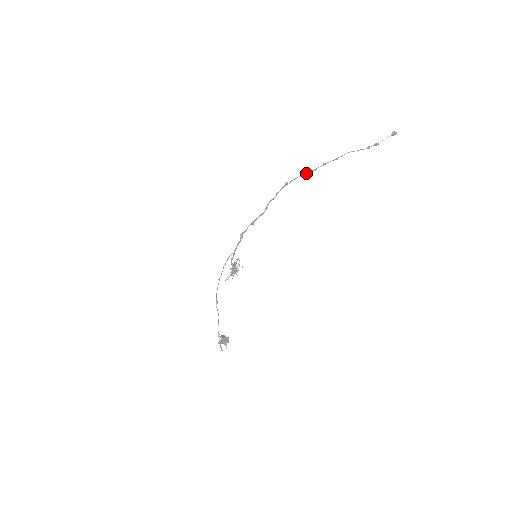
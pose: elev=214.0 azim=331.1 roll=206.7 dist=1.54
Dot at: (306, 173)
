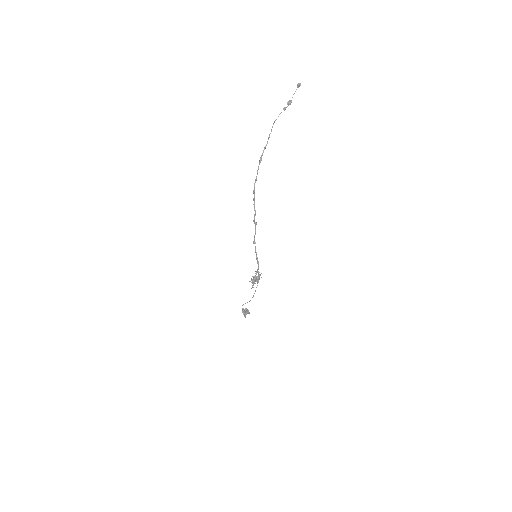
Dot at: (258, 169)
